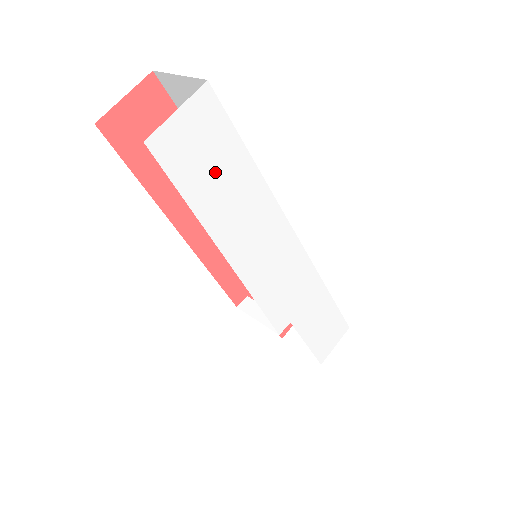
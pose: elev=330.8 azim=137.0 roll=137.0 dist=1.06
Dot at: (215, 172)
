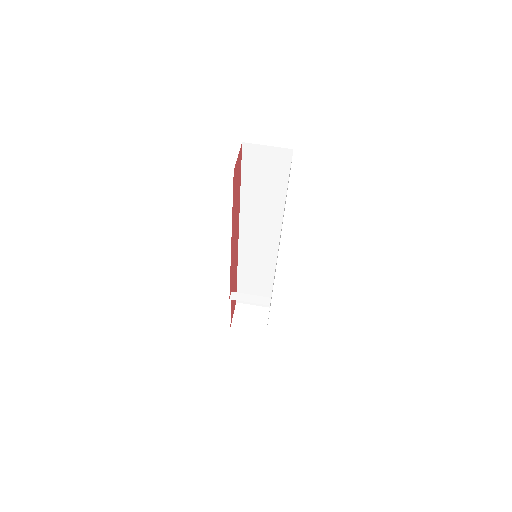
Dot at: occluded
